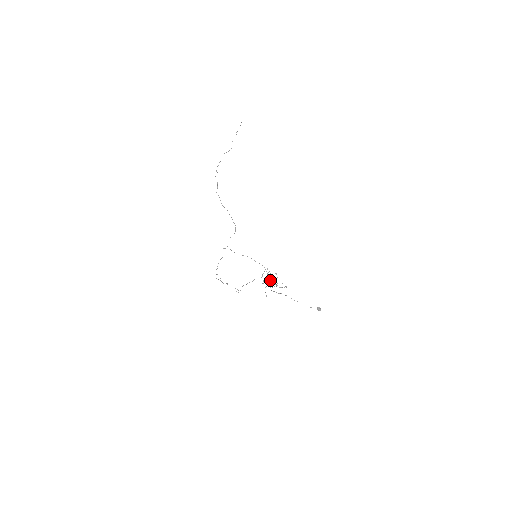
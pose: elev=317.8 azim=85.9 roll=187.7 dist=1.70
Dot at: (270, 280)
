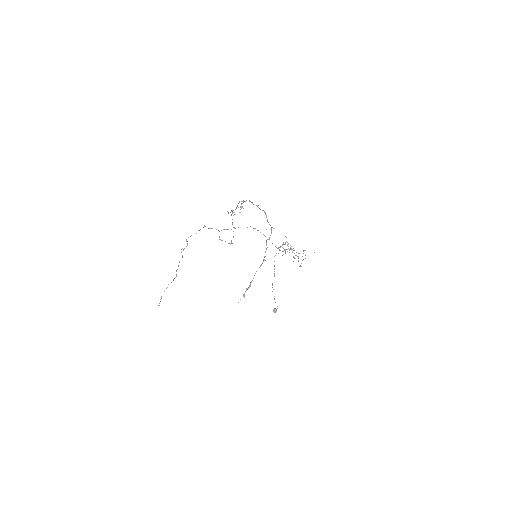
Dot at: occluded
